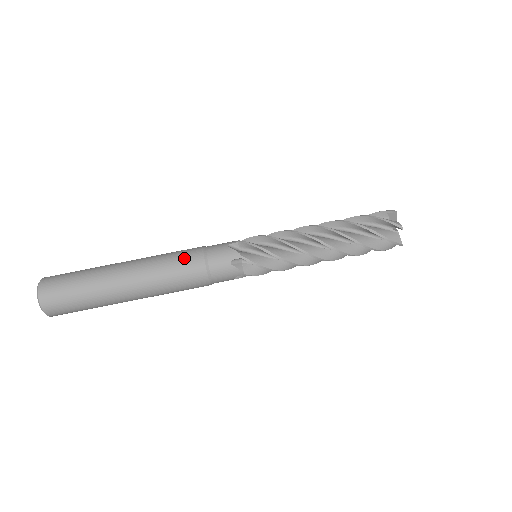
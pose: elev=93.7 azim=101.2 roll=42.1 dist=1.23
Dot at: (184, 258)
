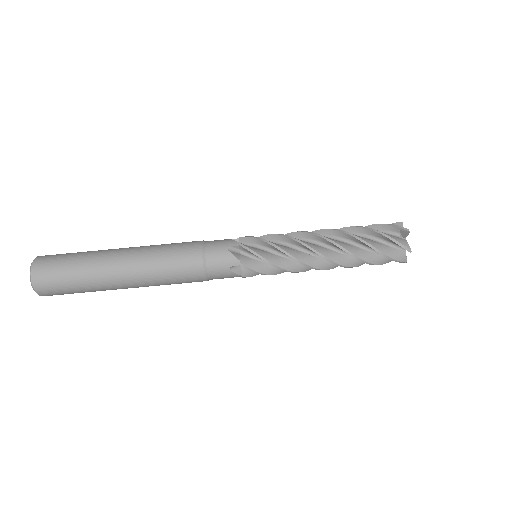
Dot at: (182, 259)
